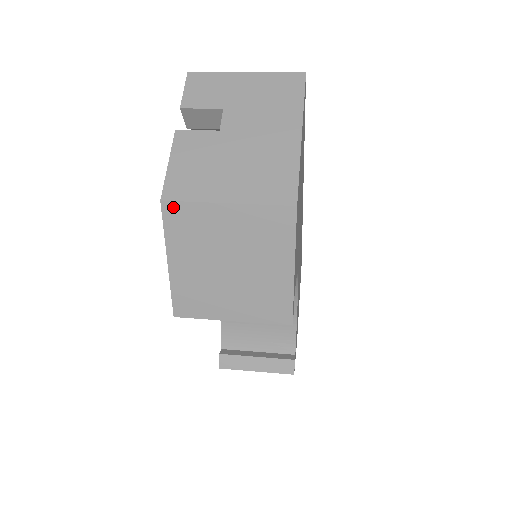
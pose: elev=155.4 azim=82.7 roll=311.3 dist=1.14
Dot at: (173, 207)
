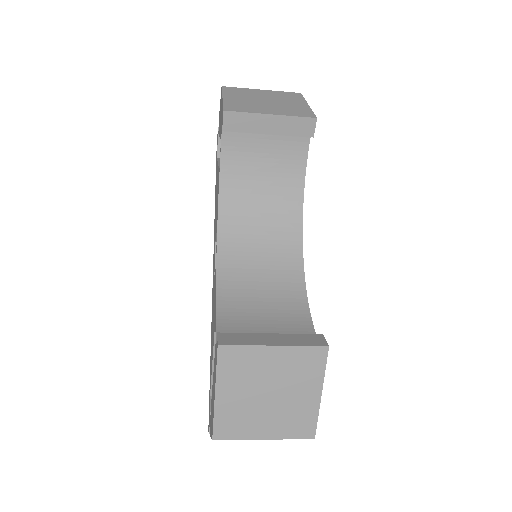
Dot at: (229, 88)
